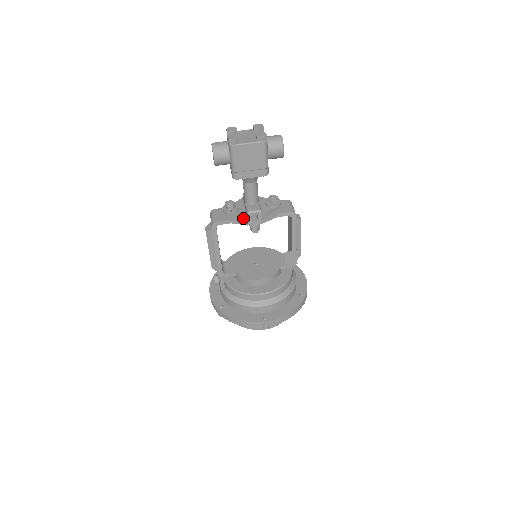
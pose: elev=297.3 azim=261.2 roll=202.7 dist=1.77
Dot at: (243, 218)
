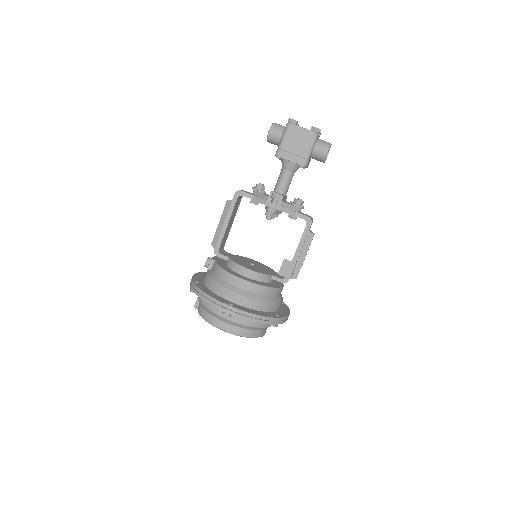
Dot at: (265, 197)
